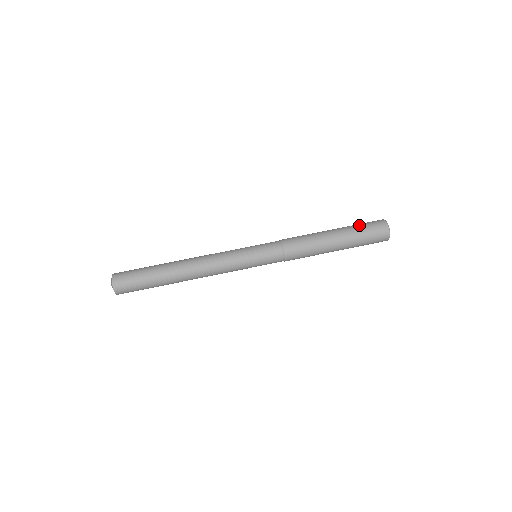
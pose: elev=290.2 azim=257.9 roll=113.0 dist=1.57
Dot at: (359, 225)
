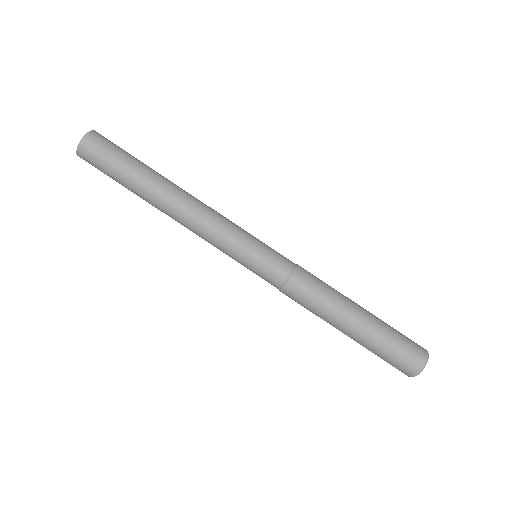
Dot at: (387, 348)
